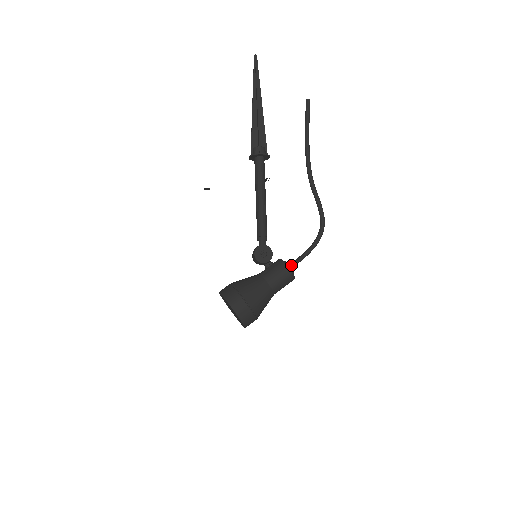
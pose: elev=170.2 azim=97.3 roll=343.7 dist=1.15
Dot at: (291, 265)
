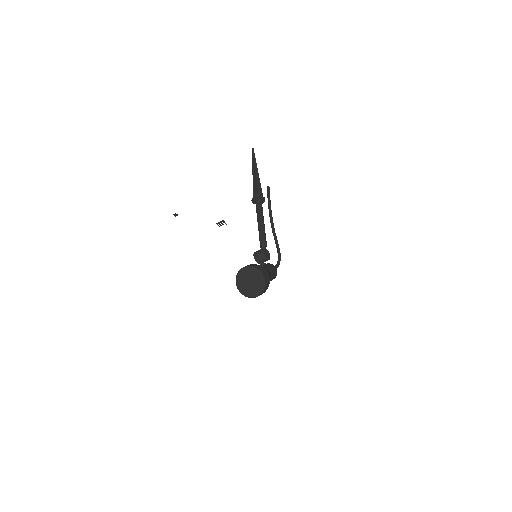
Dot at: occluded
